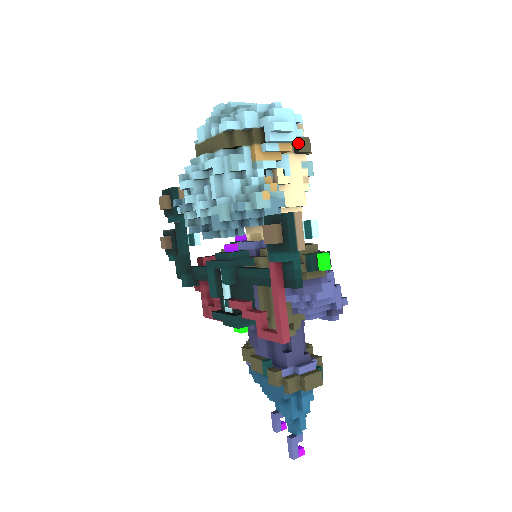
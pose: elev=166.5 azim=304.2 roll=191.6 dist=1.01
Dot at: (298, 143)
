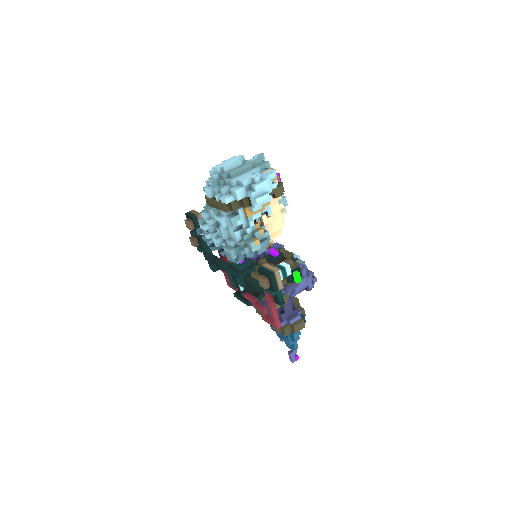
Dot at: (274, 193)
